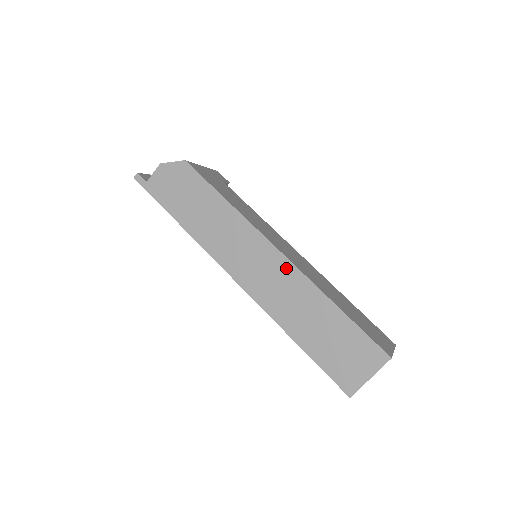
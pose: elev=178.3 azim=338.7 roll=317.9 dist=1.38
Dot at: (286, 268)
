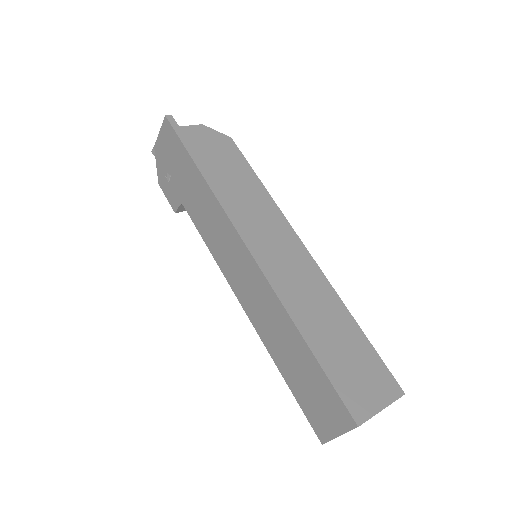
Dot at: (310, 266)
